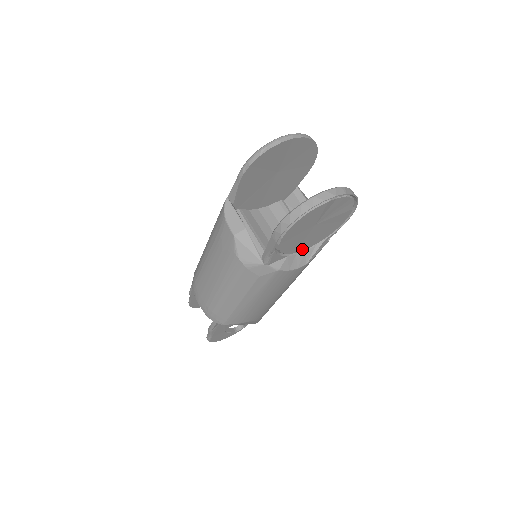
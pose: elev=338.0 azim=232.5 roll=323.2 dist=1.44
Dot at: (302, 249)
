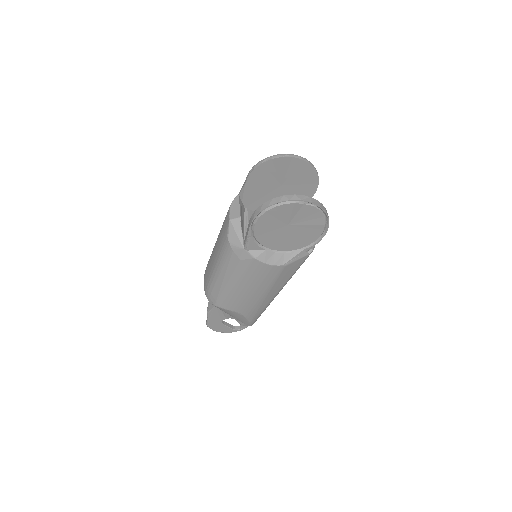
Dot at: (280, 249)
